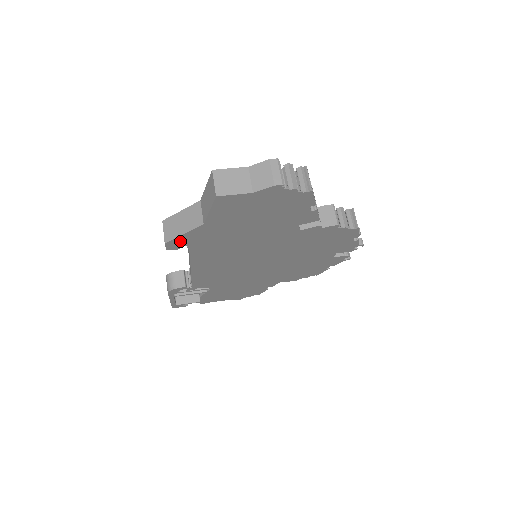
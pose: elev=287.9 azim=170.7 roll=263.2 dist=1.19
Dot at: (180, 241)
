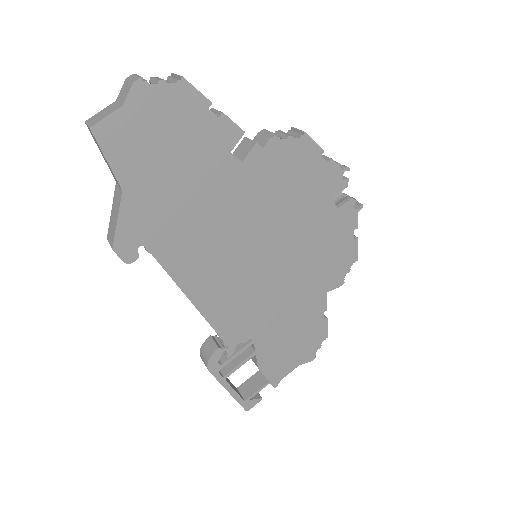
Dot at: (126, 239)
